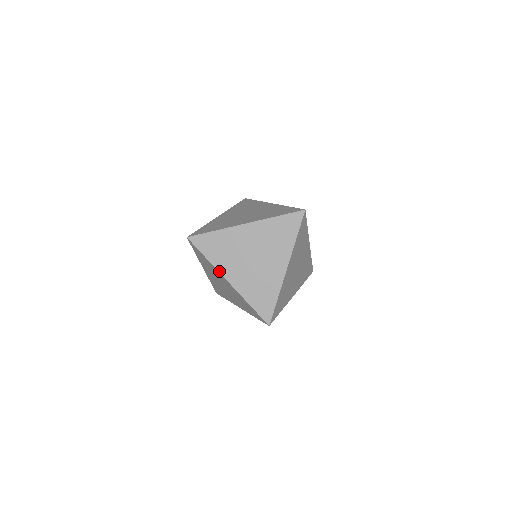
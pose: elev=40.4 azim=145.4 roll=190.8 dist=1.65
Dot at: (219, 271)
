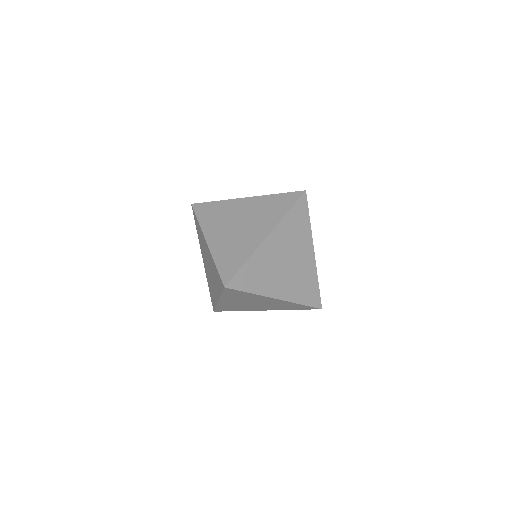
Dot at: (200, 247)
